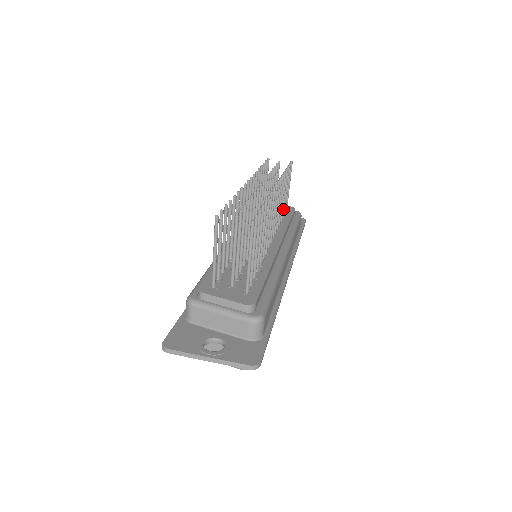
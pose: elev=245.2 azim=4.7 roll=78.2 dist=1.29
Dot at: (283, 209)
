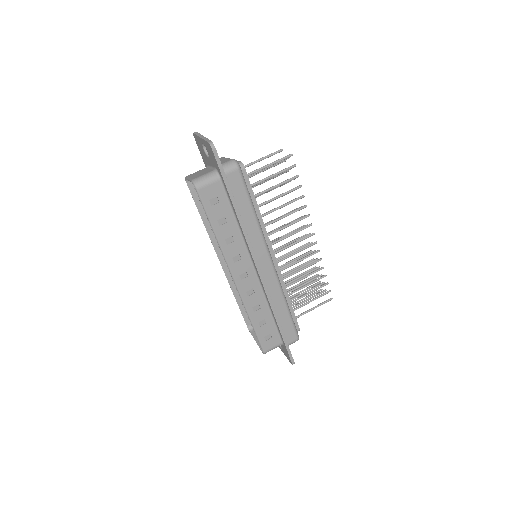
Dot at: (296, 299)
